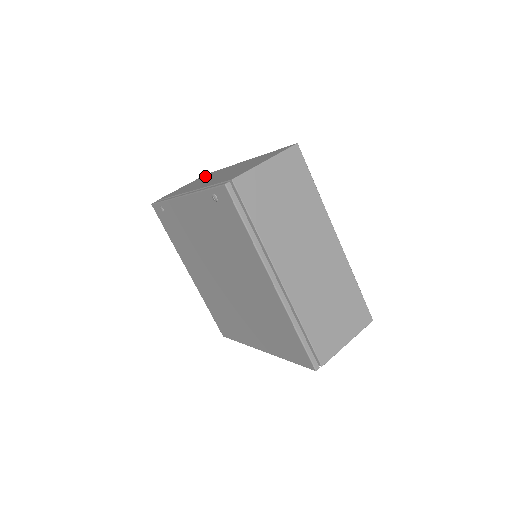
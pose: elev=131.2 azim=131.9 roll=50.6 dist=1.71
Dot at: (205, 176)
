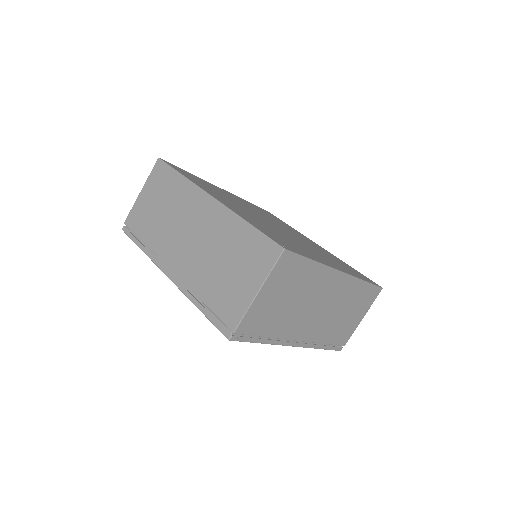
Dot at: (163, 183)
